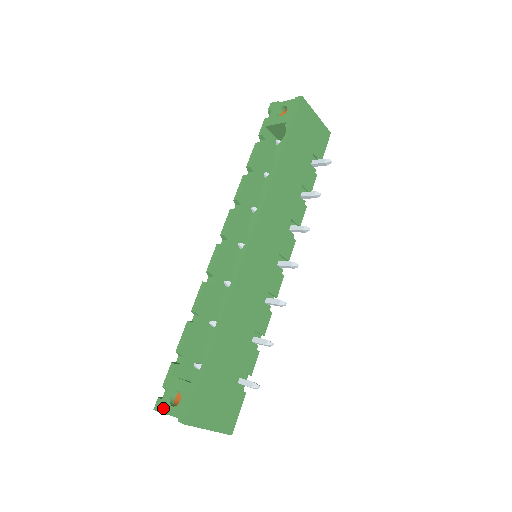
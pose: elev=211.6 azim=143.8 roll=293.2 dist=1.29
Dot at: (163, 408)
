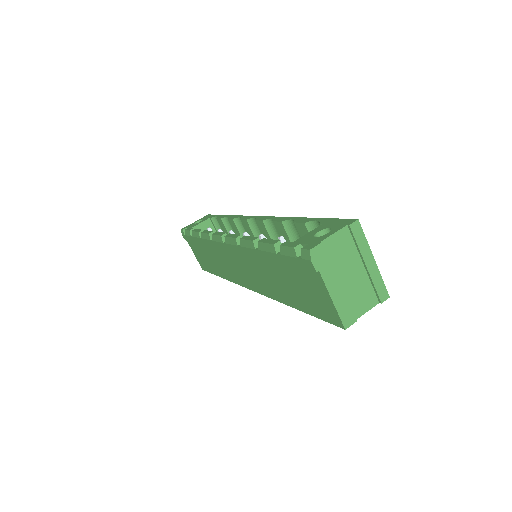
Dot at: (319, 240)
